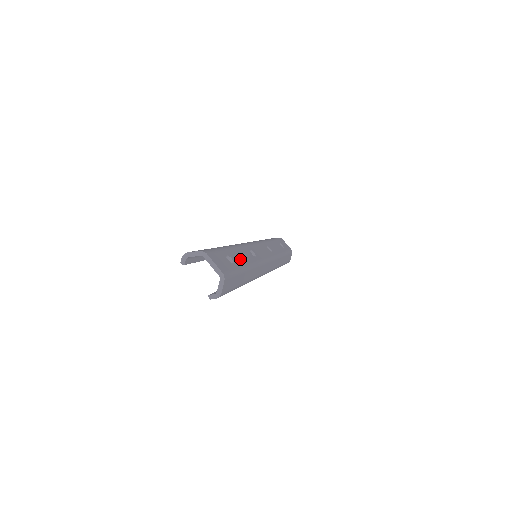
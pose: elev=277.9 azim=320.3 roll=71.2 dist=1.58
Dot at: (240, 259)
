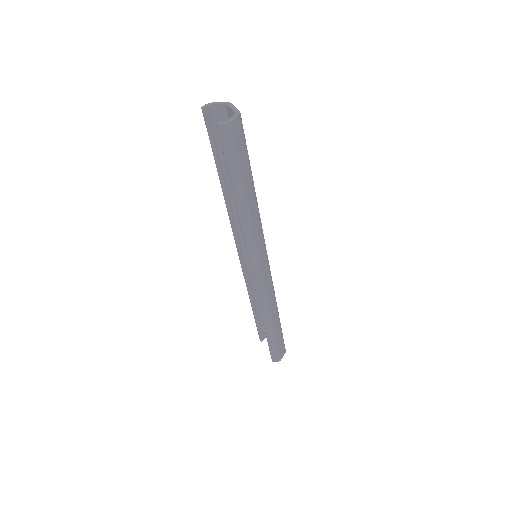
Dot at: occluded
